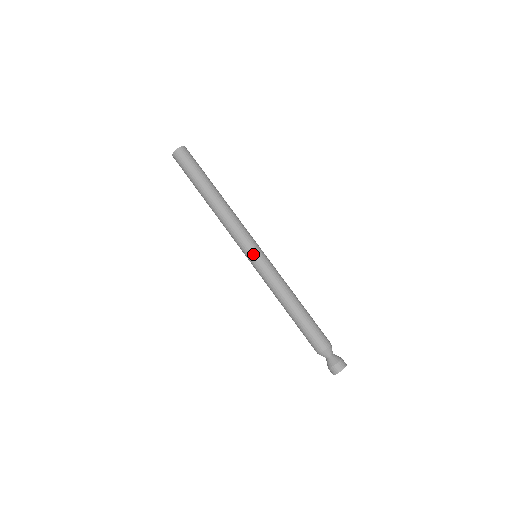
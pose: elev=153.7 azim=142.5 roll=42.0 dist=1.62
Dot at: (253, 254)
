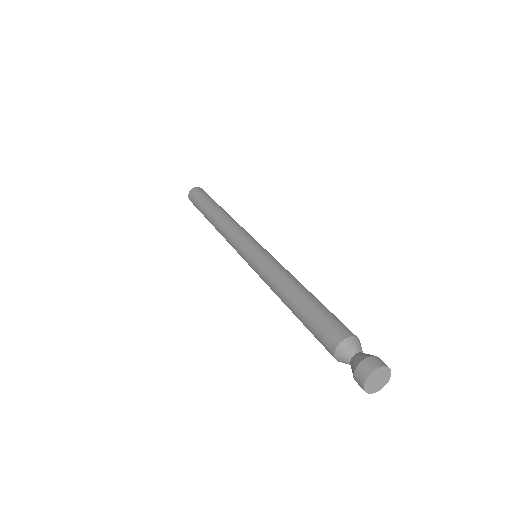
Dot at: (250, 246)
